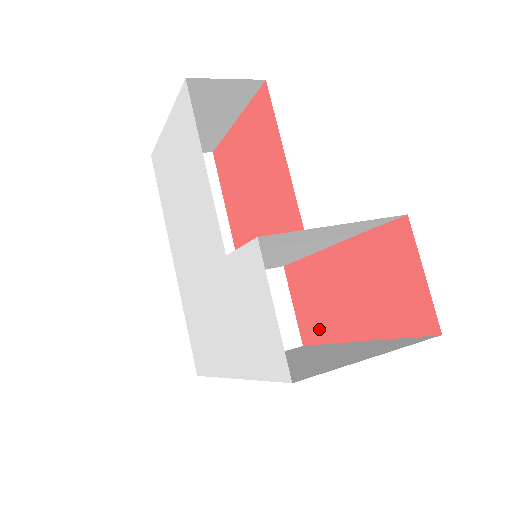
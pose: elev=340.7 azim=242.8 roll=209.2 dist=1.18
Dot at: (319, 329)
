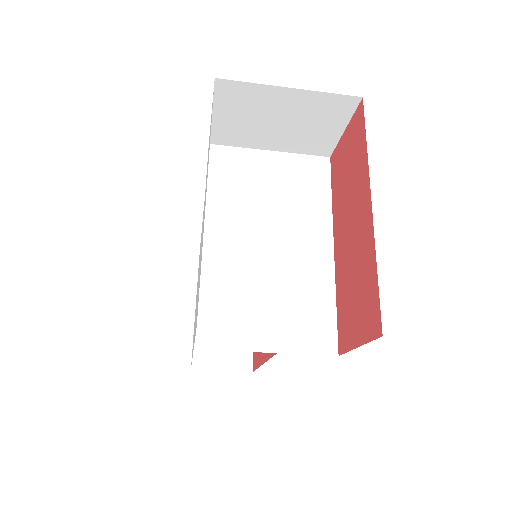
Dot at: (368, 283)
